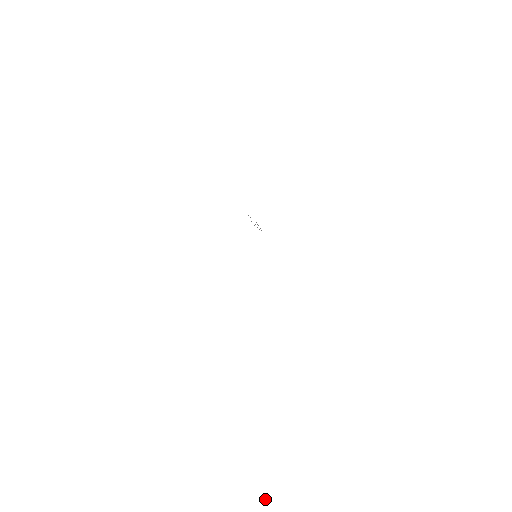
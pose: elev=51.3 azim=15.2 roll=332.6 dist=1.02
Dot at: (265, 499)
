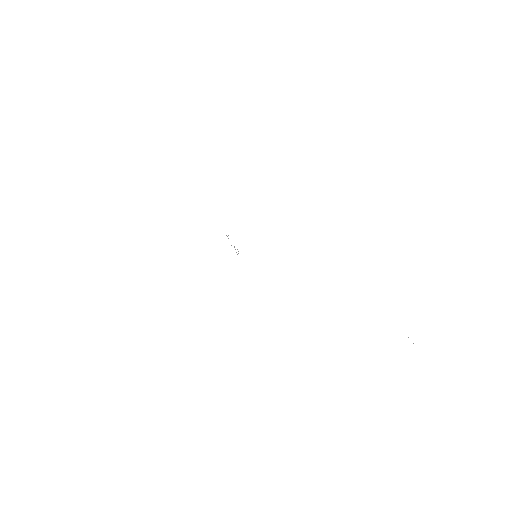
Dot at: occluded
